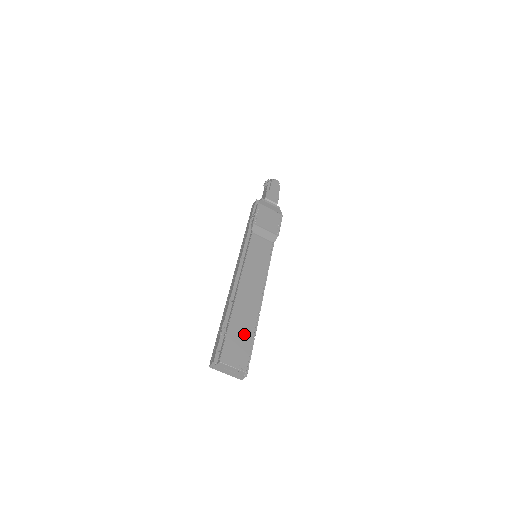
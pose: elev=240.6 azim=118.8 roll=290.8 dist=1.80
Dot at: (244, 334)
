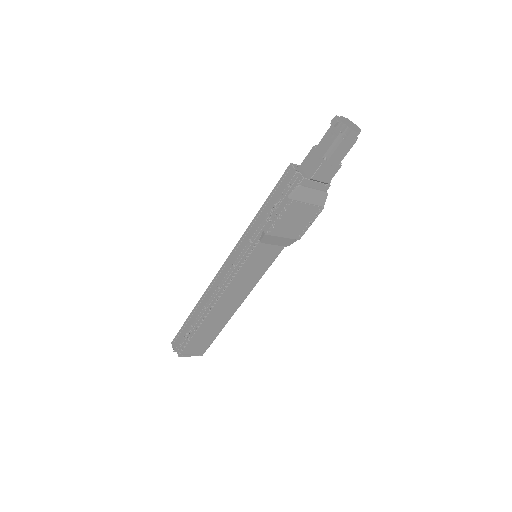
Dot at: (209, 335)
